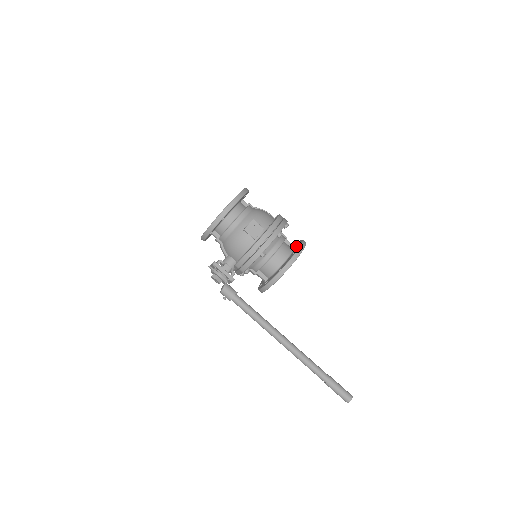
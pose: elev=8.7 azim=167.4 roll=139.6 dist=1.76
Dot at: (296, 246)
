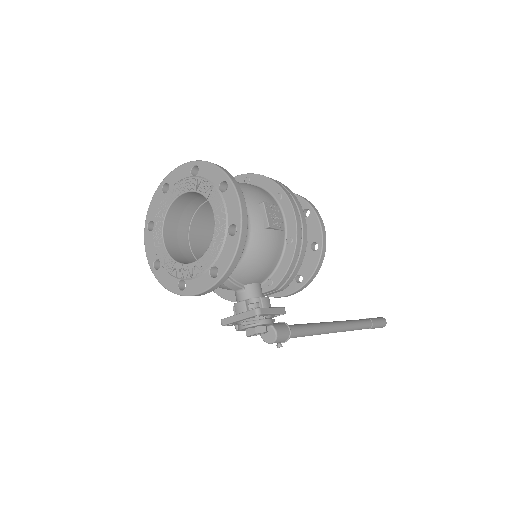
Dot at: occluded
